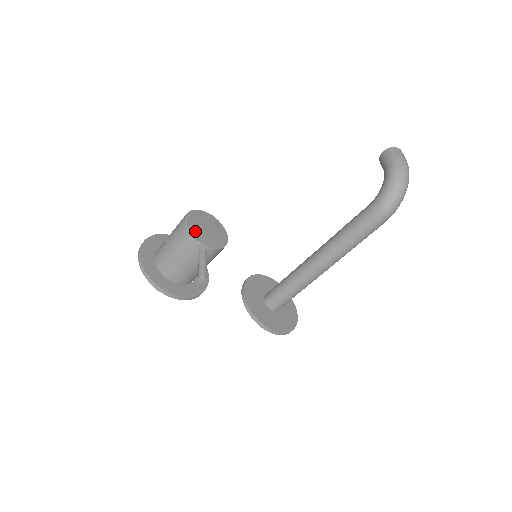
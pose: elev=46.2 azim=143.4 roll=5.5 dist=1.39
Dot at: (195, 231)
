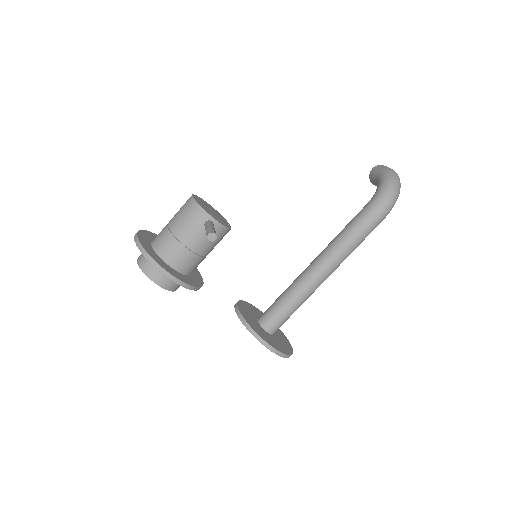
Dot at: (202, 205)
